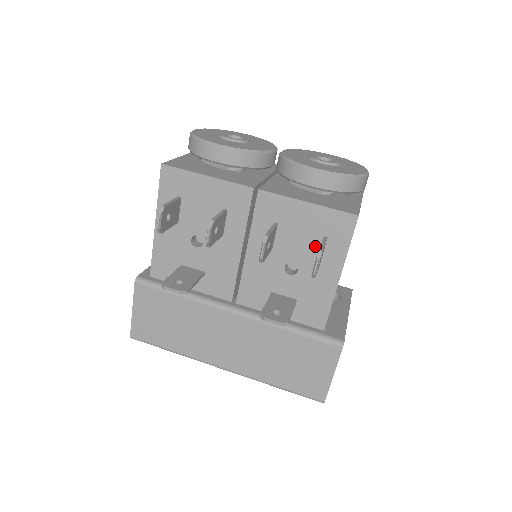
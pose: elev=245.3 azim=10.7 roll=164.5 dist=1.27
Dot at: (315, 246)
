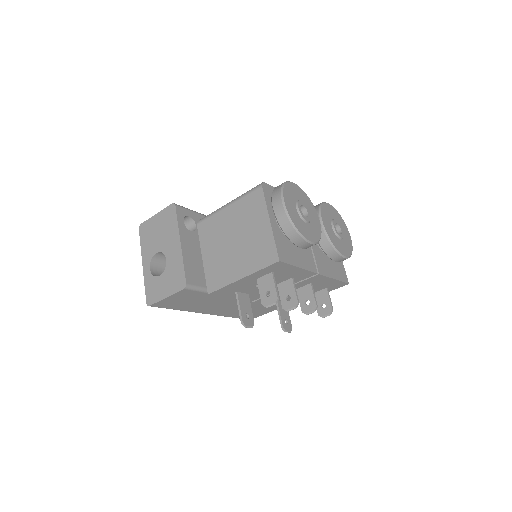
Dot at: (318, 290)
